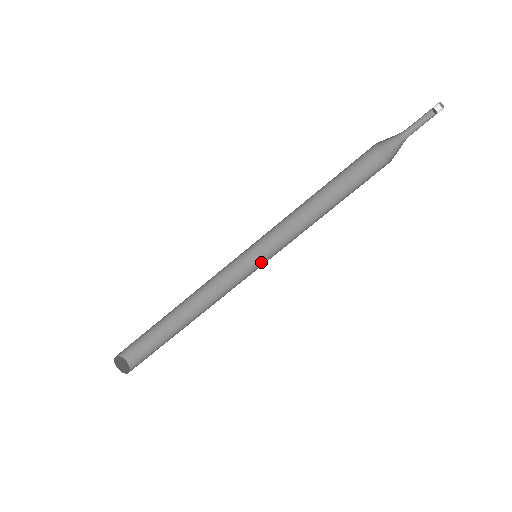
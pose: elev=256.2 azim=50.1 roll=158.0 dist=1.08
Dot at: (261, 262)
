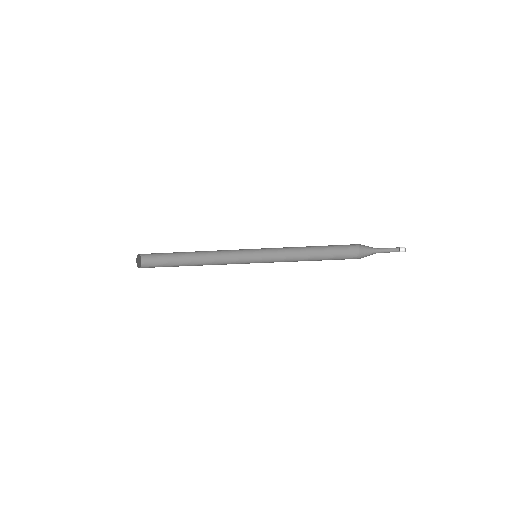
Dot at: (256, 261)
